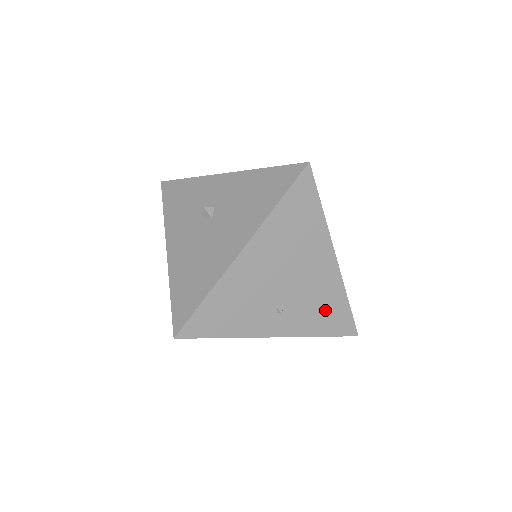
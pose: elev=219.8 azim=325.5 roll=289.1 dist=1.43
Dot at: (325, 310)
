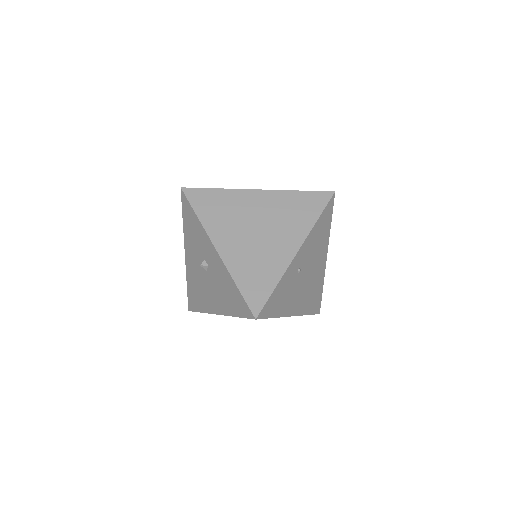
Dot at: occluded
